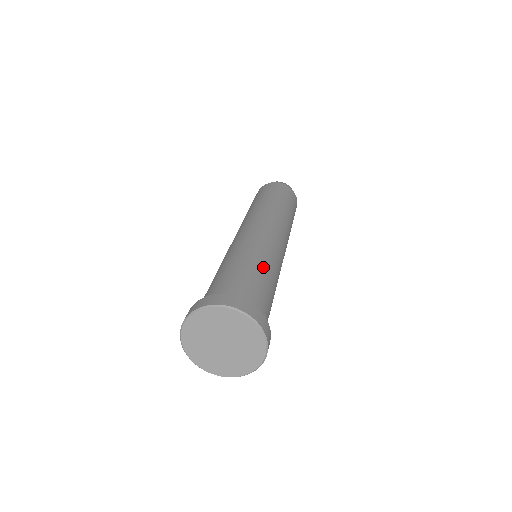
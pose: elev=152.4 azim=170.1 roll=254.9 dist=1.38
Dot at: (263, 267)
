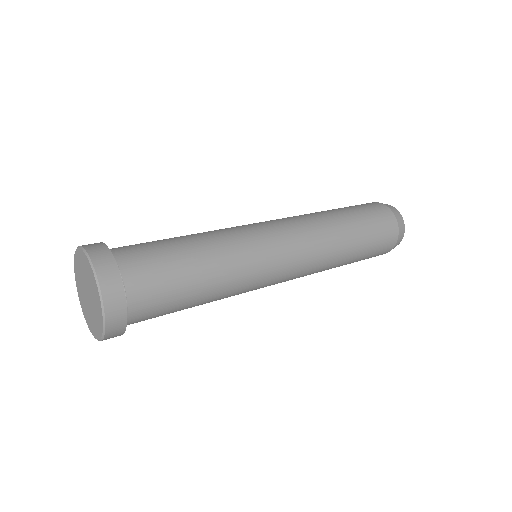
Dot at: (209, 271)
